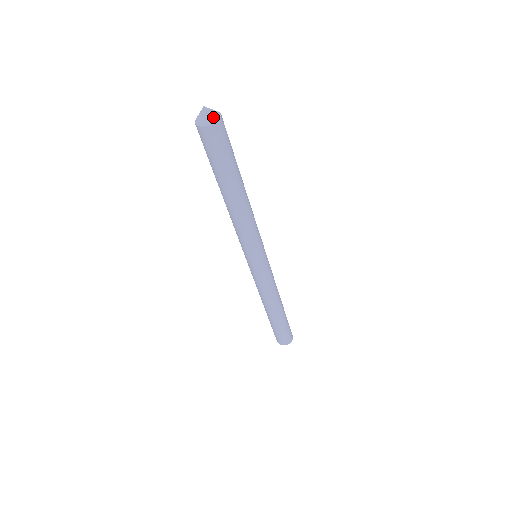
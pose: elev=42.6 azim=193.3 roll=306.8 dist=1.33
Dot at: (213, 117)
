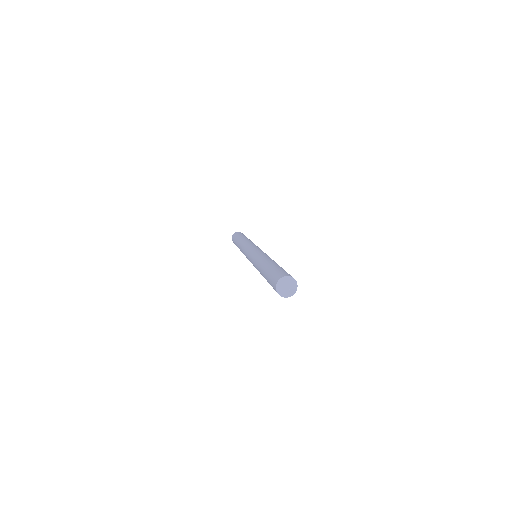
Dot at: (287, 295)
